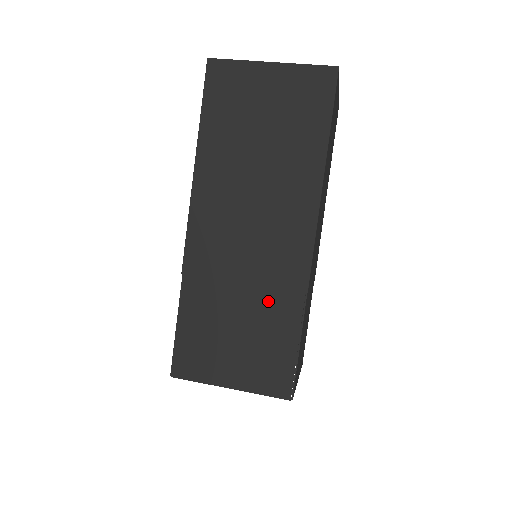
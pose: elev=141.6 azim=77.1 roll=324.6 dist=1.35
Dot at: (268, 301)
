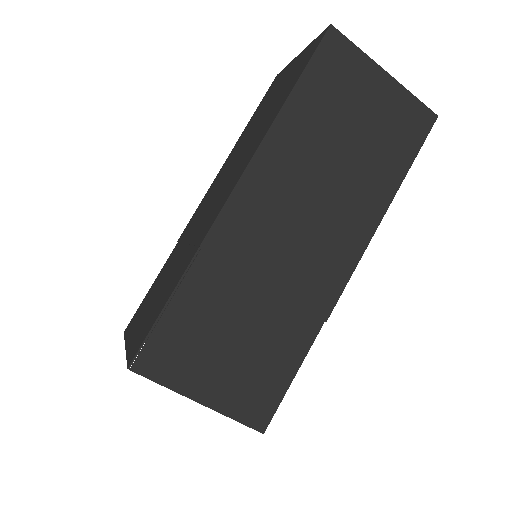
Dot at: (184, 259)
